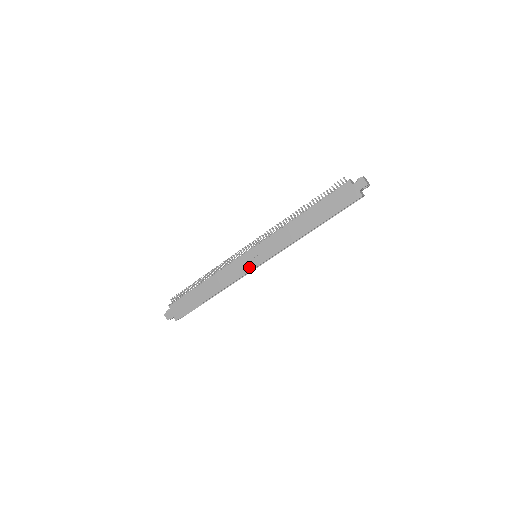
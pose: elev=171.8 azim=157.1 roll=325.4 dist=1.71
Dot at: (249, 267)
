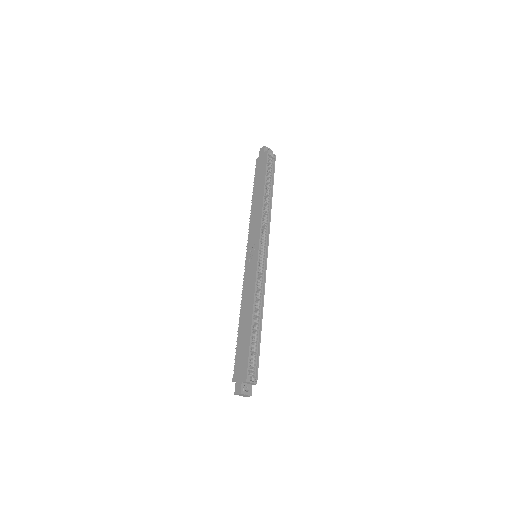
Dot at: (254, 262)
